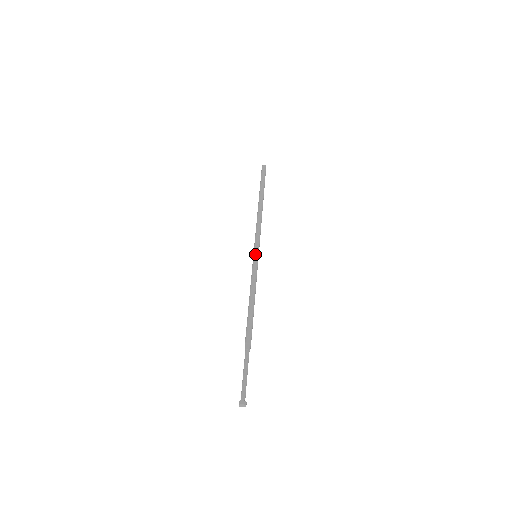
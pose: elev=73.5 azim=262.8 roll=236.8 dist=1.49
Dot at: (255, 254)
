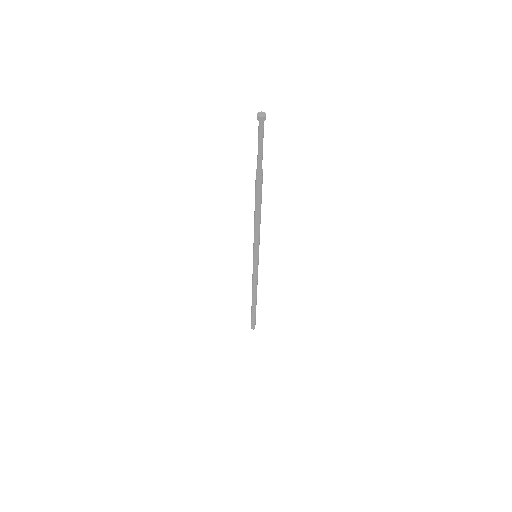
Dot at: (253, 255)
